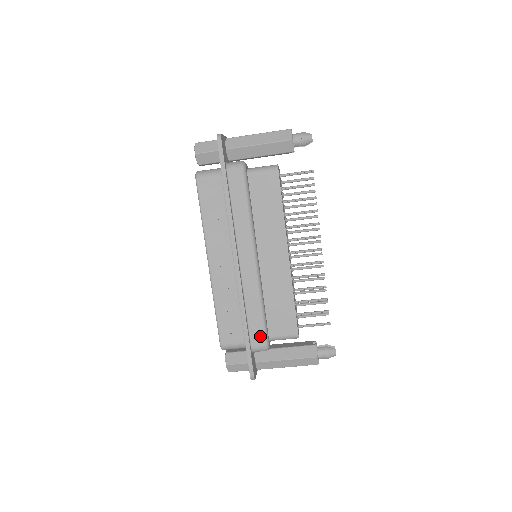
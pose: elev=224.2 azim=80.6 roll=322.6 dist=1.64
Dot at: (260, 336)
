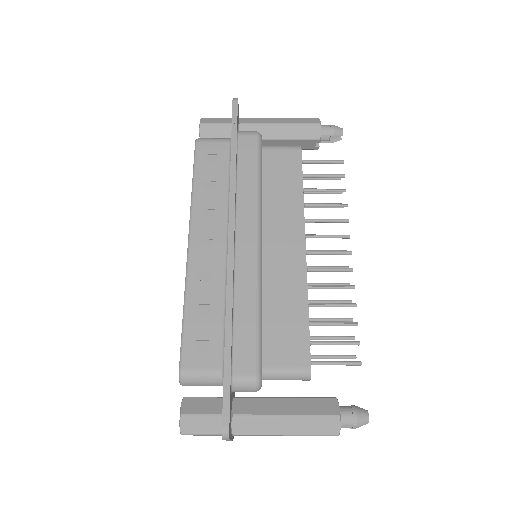
Dot at: (250, 358)
